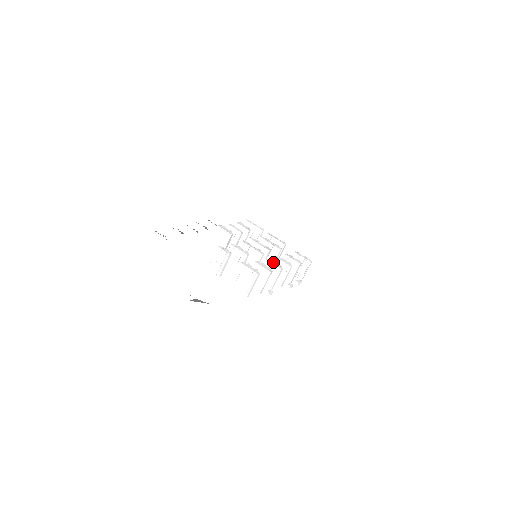
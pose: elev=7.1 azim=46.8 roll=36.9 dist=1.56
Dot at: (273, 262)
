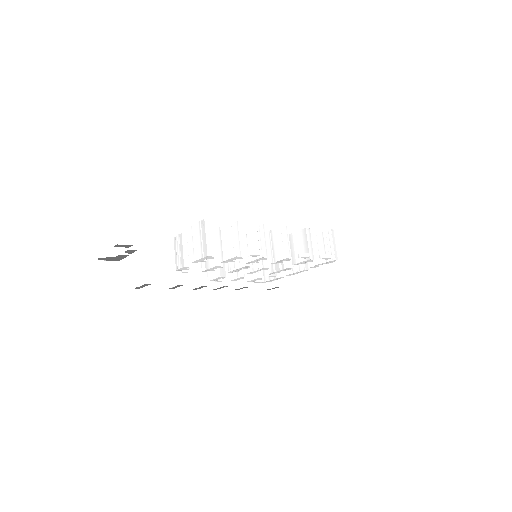
Dot at: occluded
